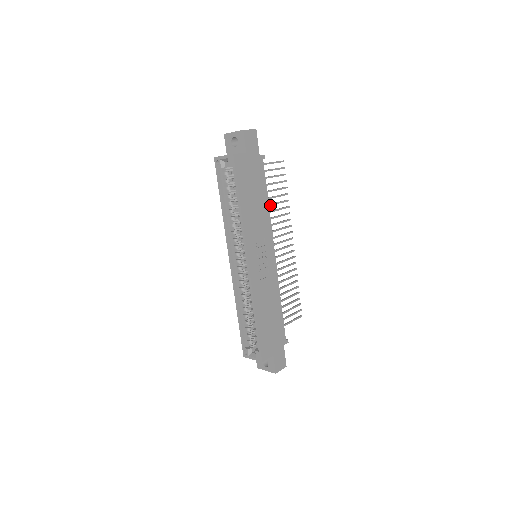
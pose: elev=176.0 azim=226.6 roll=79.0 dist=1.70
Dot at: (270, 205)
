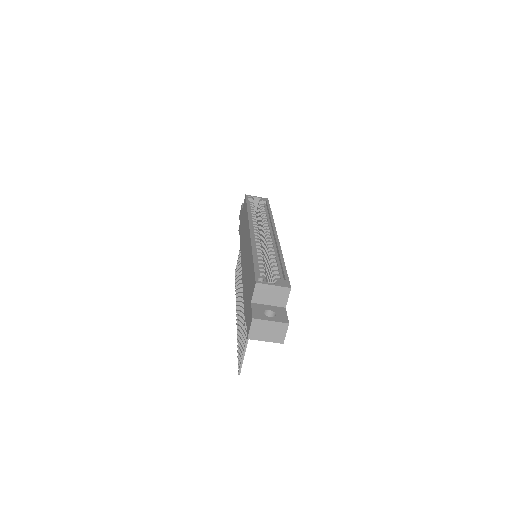
Dot at: occluded
